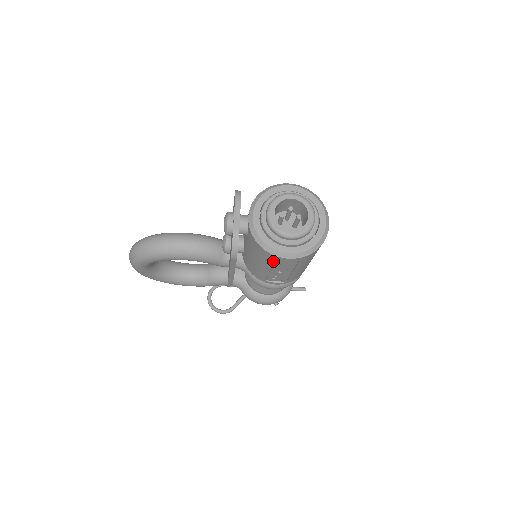
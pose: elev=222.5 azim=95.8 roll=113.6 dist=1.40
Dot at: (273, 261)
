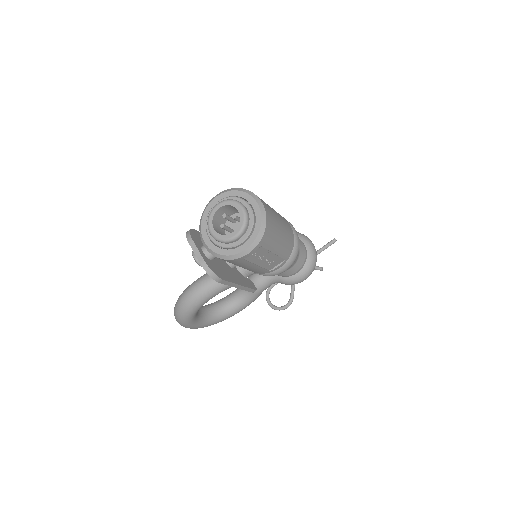
Dot at: (246, 261)
